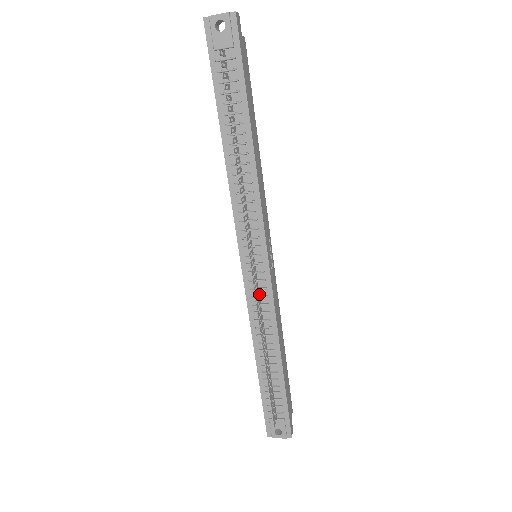
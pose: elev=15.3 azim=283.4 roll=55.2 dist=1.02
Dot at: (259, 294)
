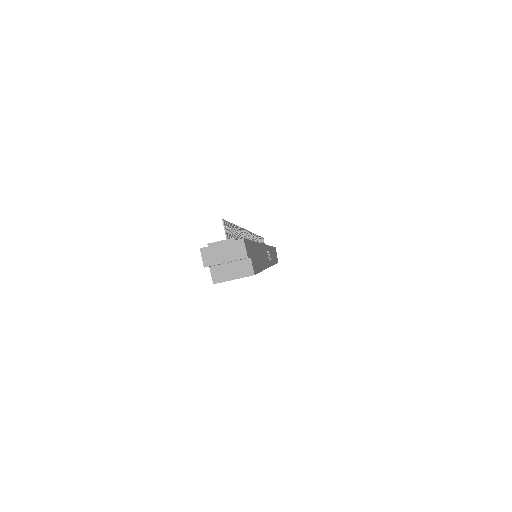
Dot at: occluded
